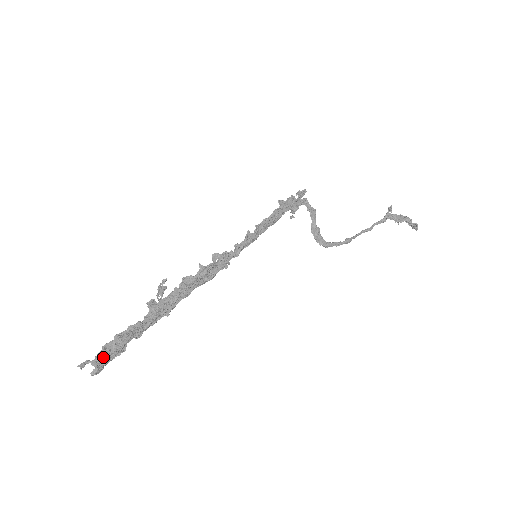
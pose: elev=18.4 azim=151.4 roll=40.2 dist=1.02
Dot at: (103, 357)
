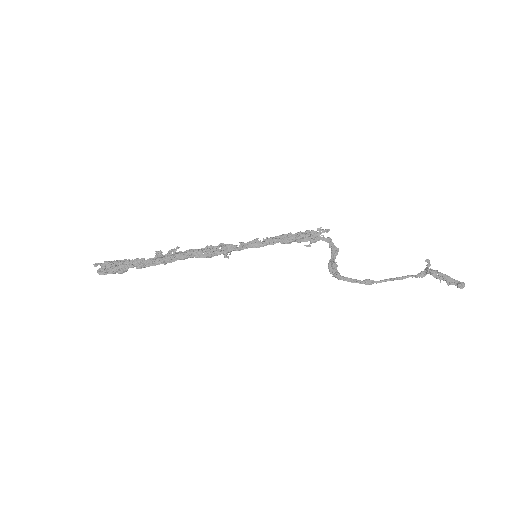
Dot at: (109, 264)
